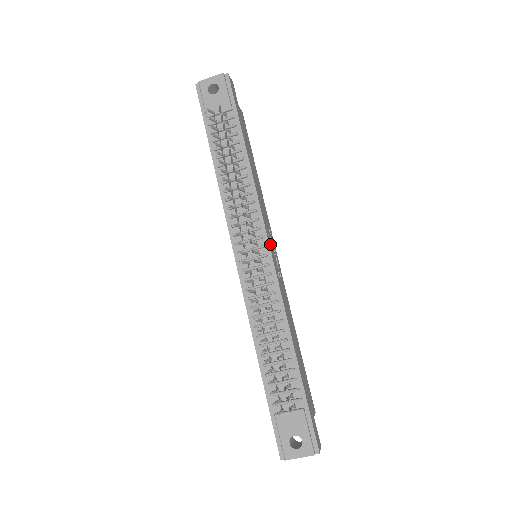
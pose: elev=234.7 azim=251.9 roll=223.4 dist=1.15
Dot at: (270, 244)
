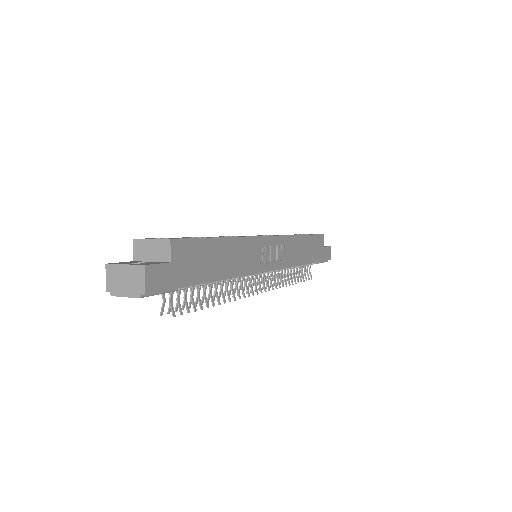
Dot at: (268, 265)
